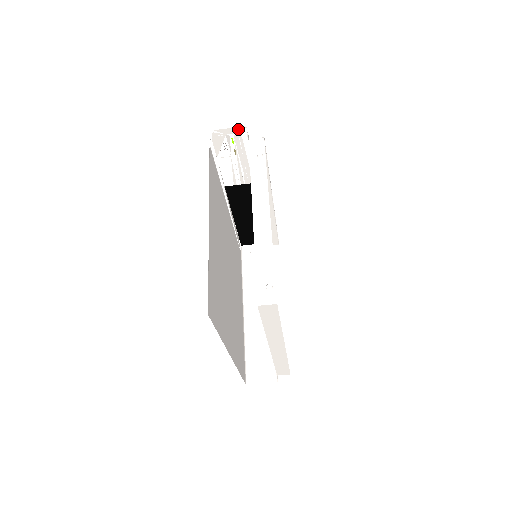
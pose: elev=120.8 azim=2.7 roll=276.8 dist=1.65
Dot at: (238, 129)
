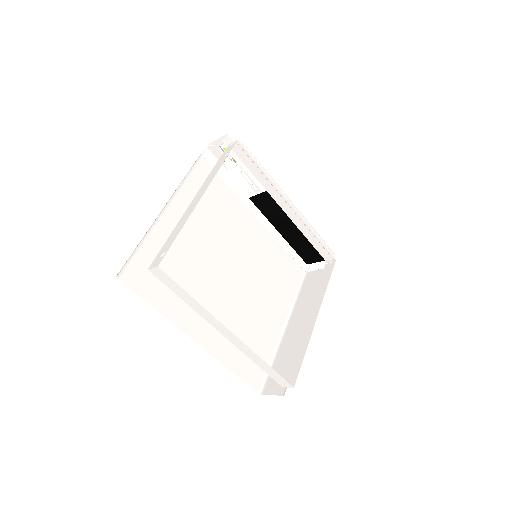
Dot at: (224, 138)
